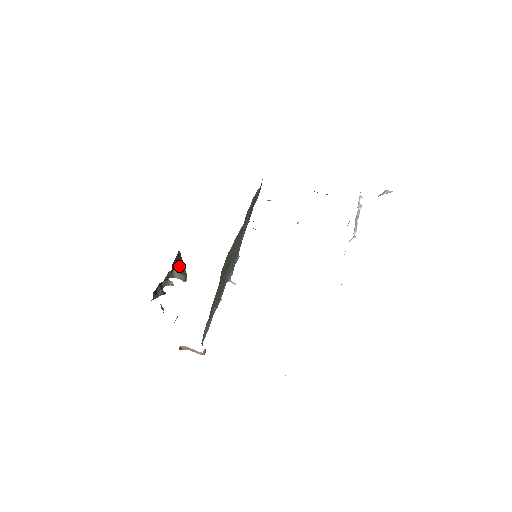
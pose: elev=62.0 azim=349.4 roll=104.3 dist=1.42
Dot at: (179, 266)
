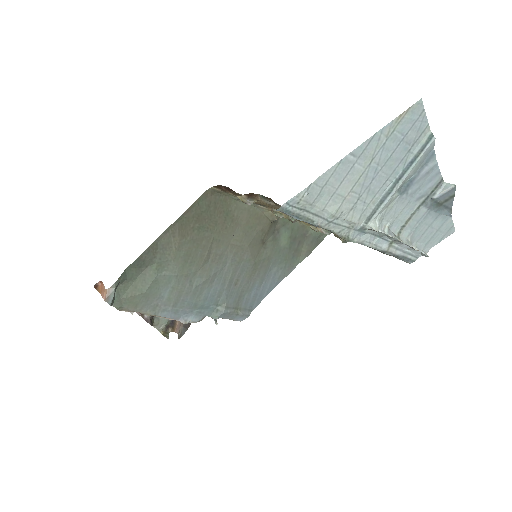
Dot at: occluded
